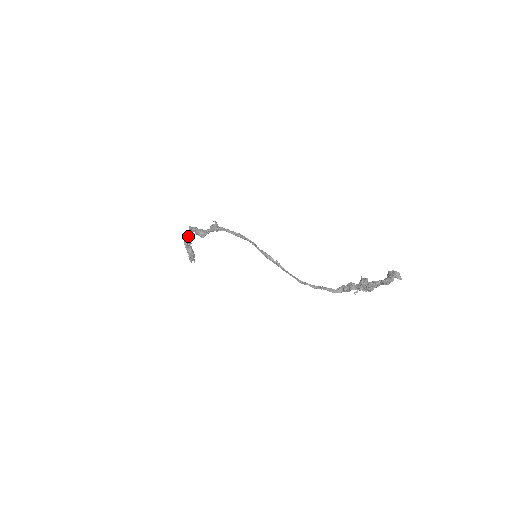
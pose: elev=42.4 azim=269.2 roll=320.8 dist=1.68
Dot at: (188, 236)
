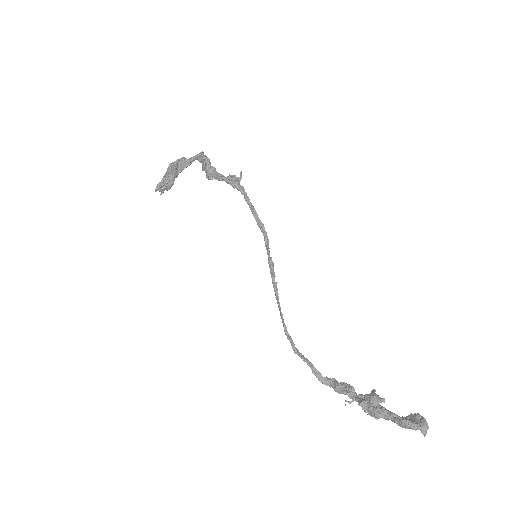
Dot at: (187, 160)
